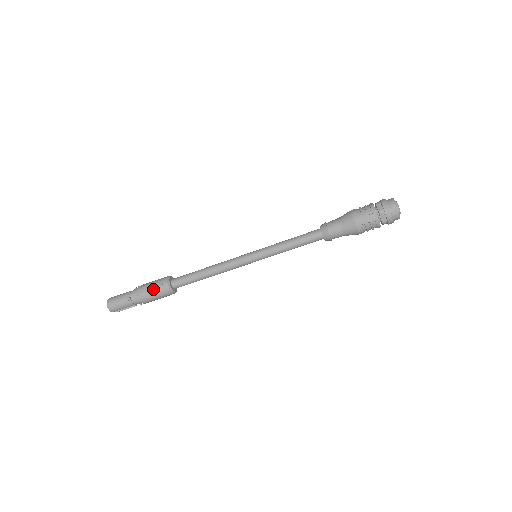
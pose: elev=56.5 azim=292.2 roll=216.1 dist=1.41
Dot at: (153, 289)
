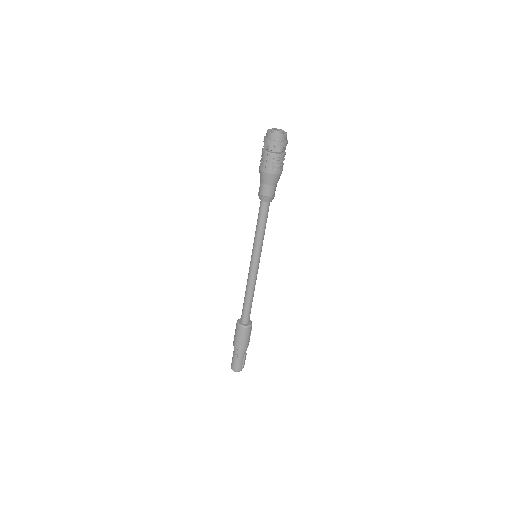
Dot at: (238, 337)
